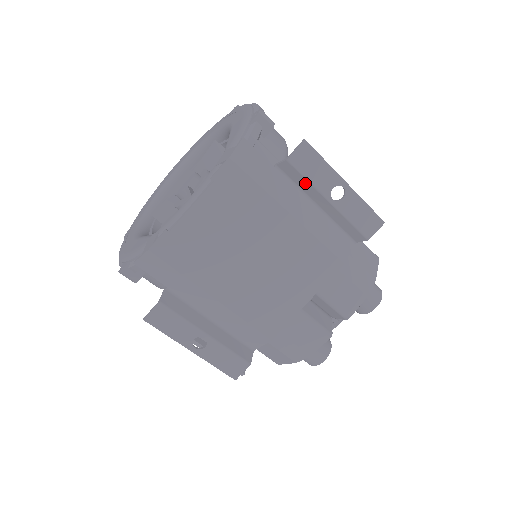
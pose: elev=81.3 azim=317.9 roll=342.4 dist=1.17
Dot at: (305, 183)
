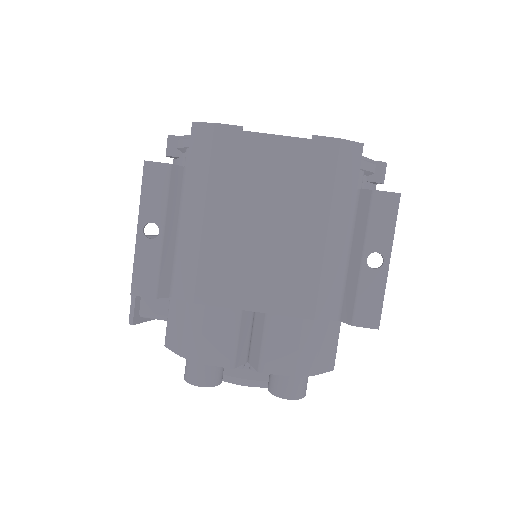
Dot at: (363, 224)
